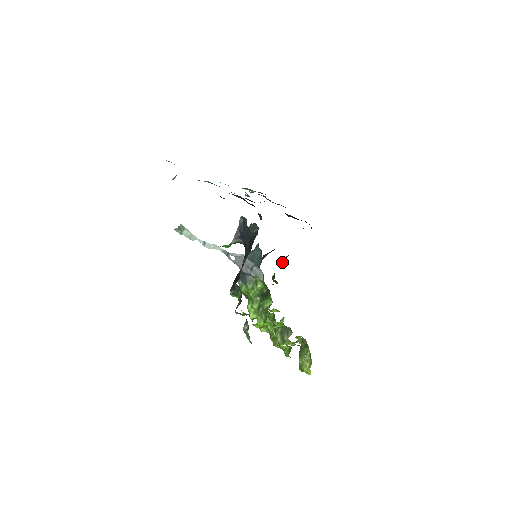
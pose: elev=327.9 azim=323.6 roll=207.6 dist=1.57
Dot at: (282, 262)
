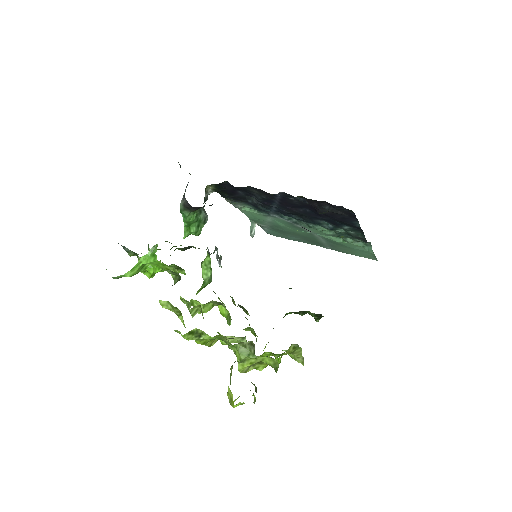
Dot at: occluded
